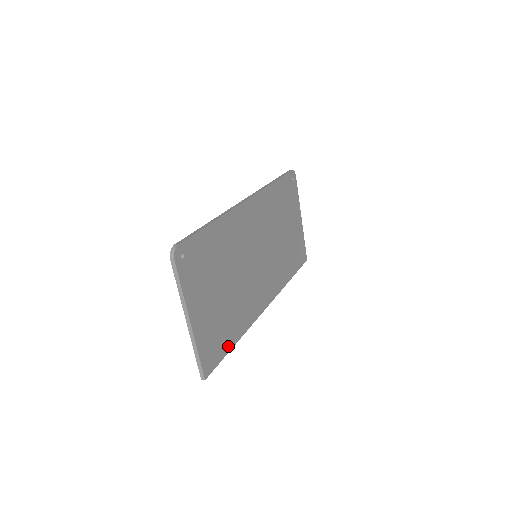
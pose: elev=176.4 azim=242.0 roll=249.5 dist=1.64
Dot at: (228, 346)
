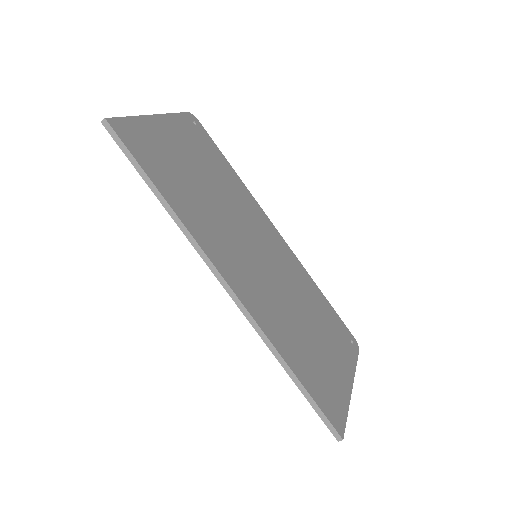
Dot at: (153, 176)
